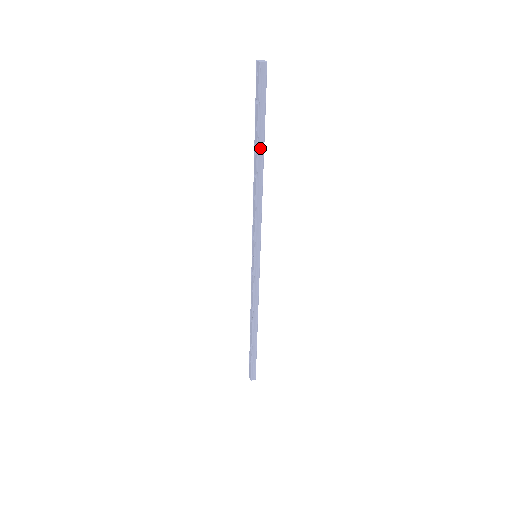
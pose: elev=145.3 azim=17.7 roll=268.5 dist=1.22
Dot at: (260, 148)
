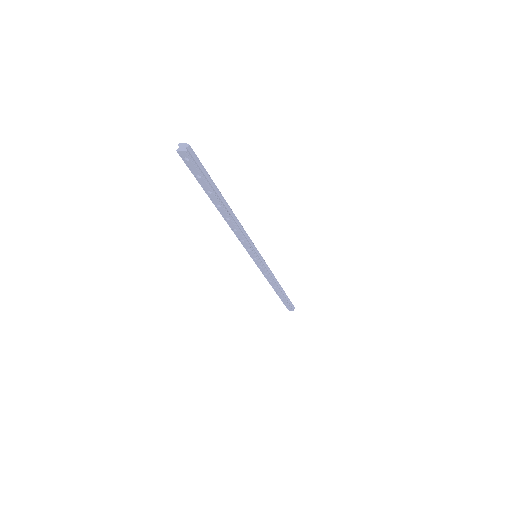
Dot at: (221, 200)
